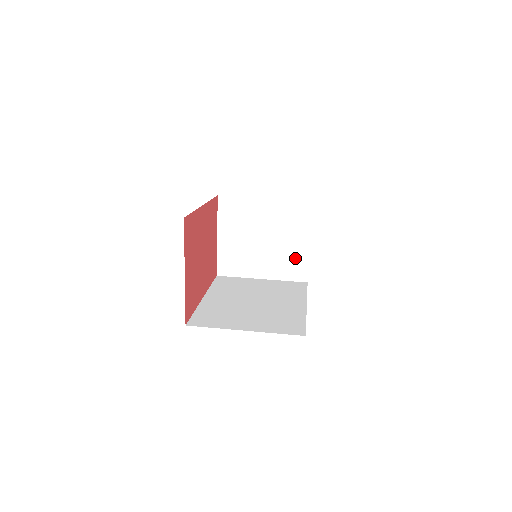
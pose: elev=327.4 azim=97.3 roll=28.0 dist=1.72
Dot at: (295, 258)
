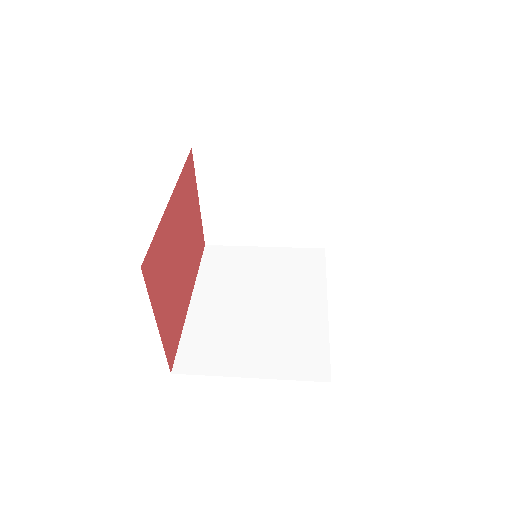
Dot at: (308, 222)
